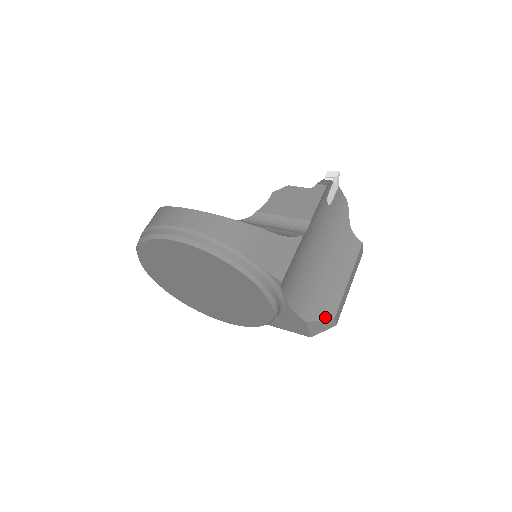
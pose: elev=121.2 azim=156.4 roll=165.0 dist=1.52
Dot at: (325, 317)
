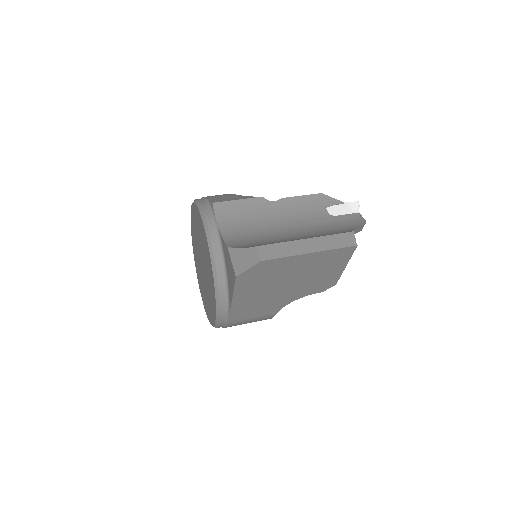
Dot at: (249, 247)
